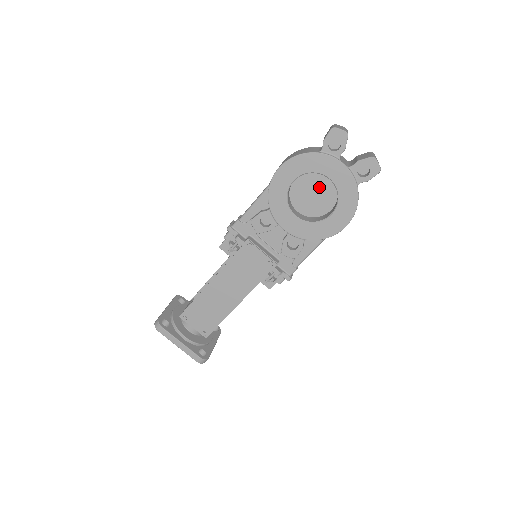
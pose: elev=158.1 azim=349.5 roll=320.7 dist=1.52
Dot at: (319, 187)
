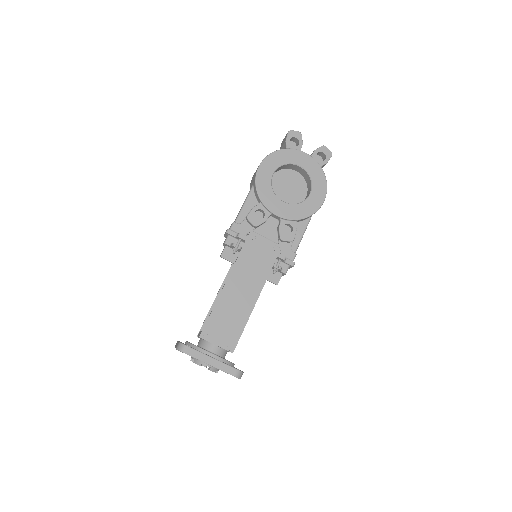
Dot at: (291, 181)
